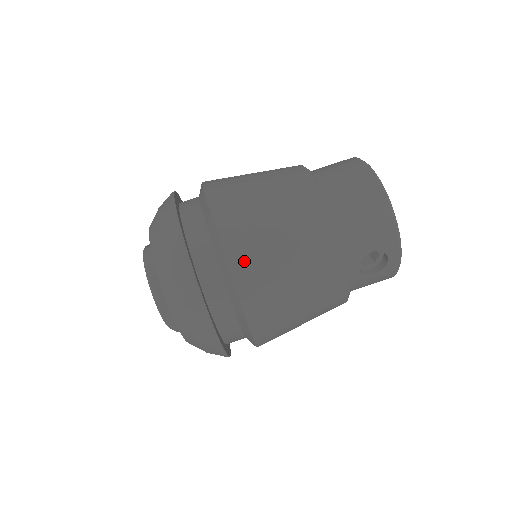
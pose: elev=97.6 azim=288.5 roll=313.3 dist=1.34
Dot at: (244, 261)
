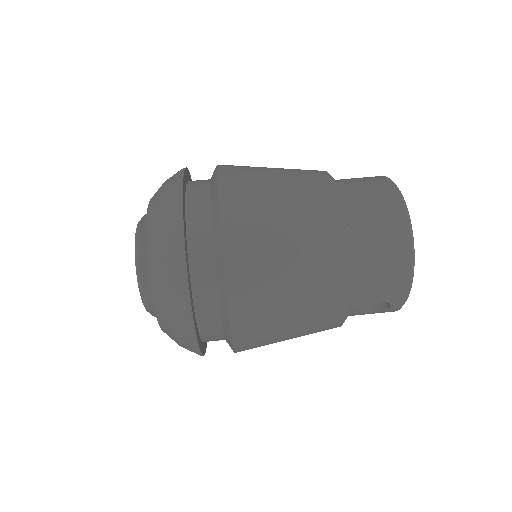
Dot at: (246, 299)
